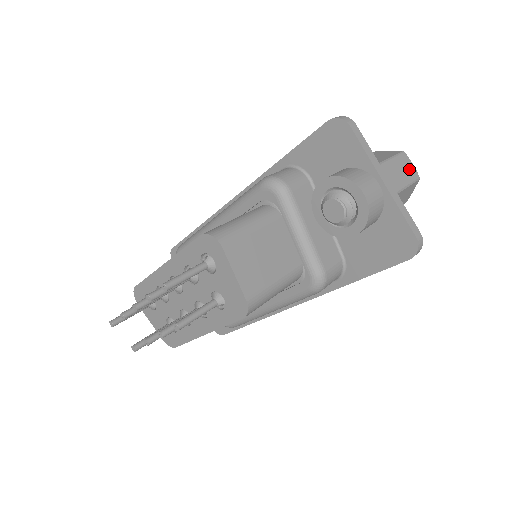
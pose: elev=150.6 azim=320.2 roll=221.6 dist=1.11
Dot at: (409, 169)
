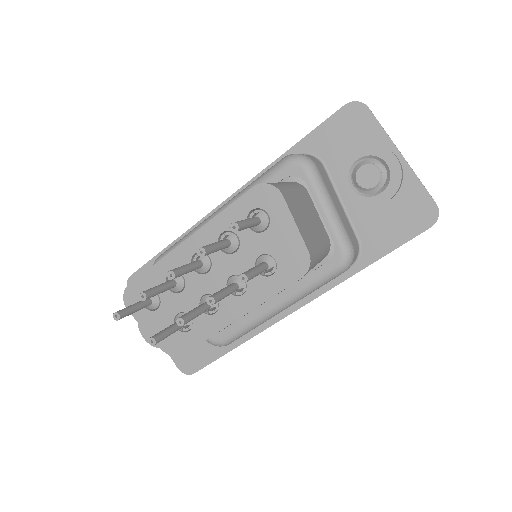
Dot at: occluded
